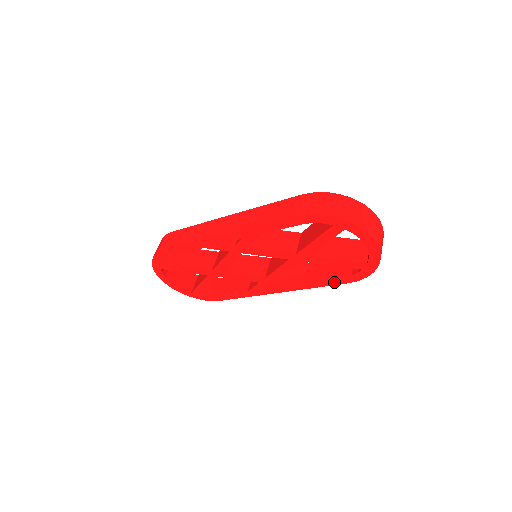
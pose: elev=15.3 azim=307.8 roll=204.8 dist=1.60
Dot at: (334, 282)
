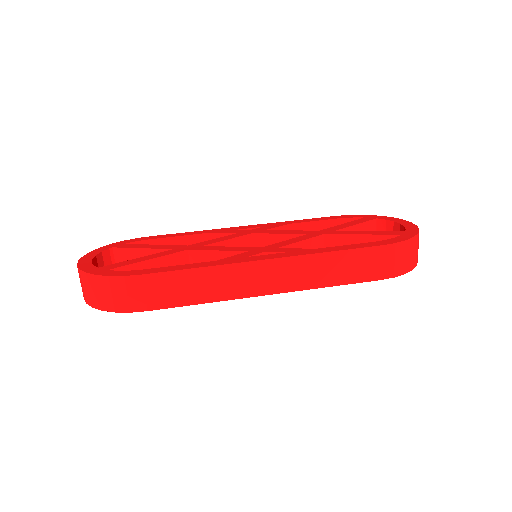
Dot at: occluded
